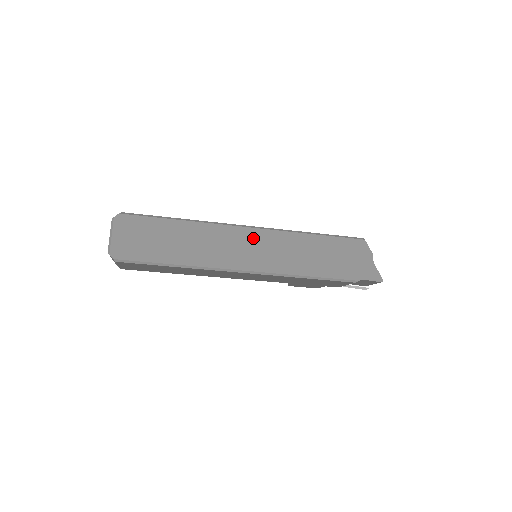
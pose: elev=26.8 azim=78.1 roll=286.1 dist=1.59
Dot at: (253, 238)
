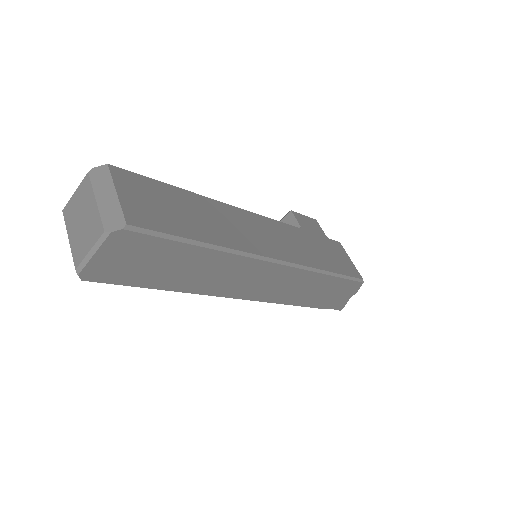
Dot at: (273, 273)
